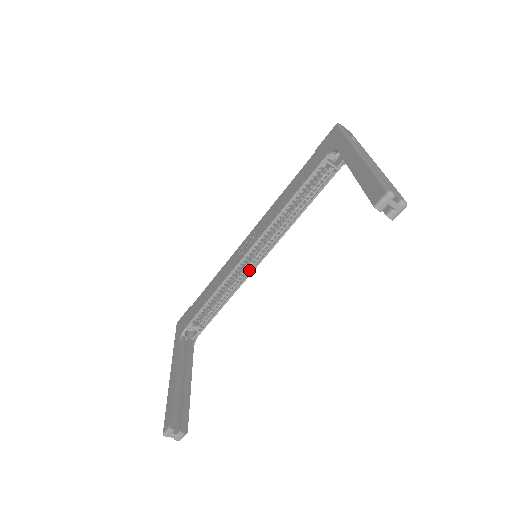
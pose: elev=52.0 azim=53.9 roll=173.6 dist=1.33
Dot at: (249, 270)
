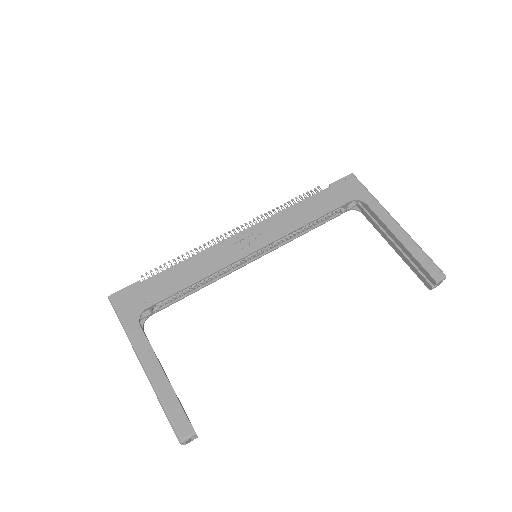
Dot at: (239, 265)
